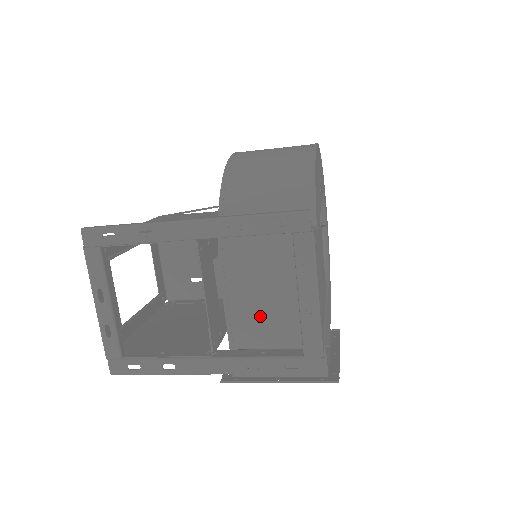
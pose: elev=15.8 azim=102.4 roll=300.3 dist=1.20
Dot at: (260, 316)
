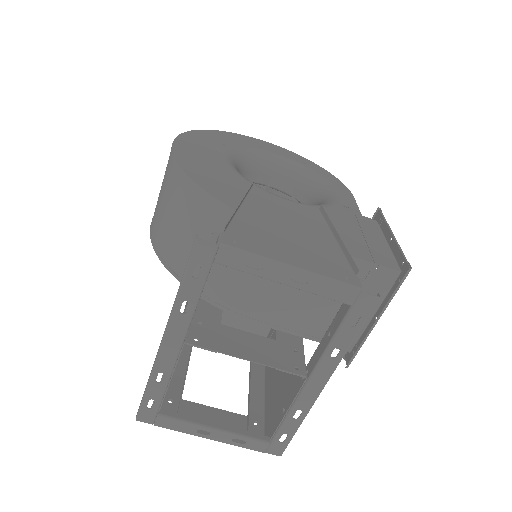
Dot at: (301, 304)
